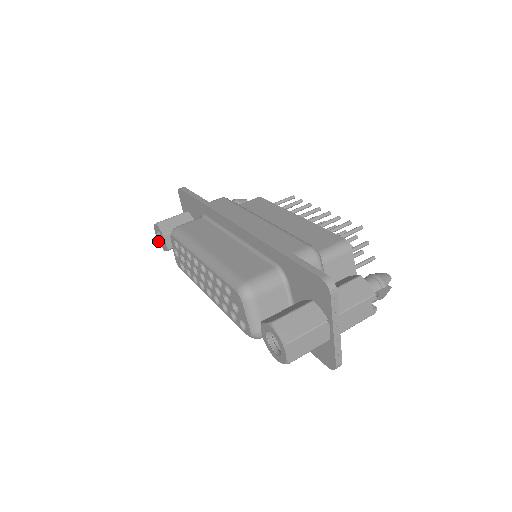
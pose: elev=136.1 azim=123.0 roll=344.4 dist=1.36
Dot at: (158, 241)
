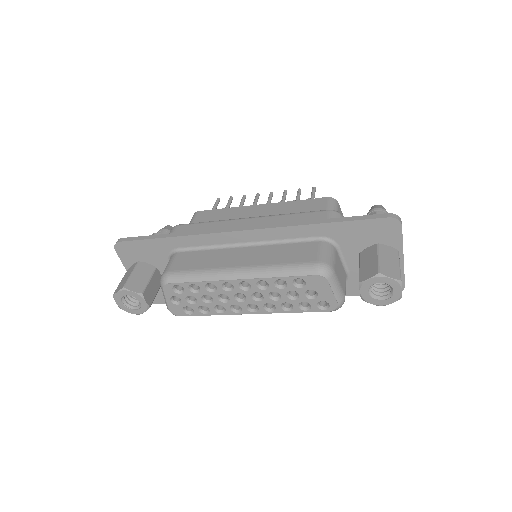
Dot at: occluded
